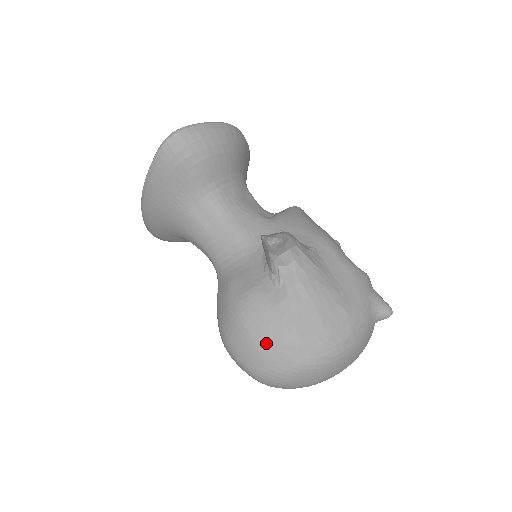
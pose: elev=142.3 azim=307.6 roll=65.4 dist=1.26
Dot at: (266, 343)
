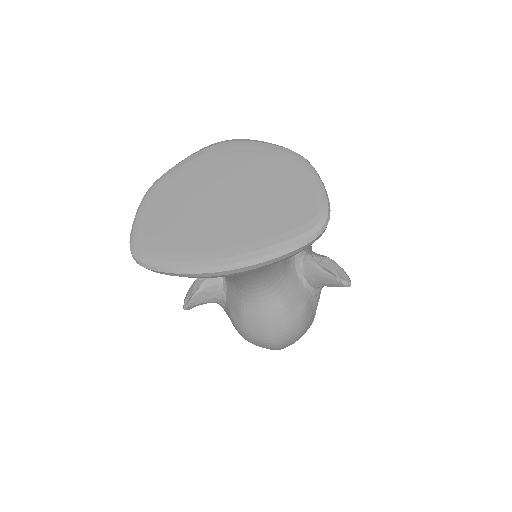
Dot at: occluded
